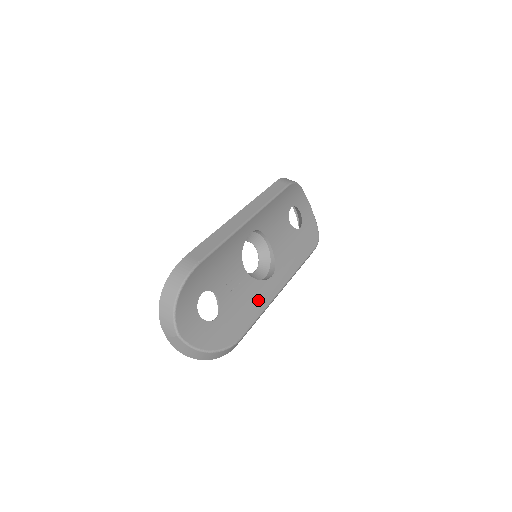
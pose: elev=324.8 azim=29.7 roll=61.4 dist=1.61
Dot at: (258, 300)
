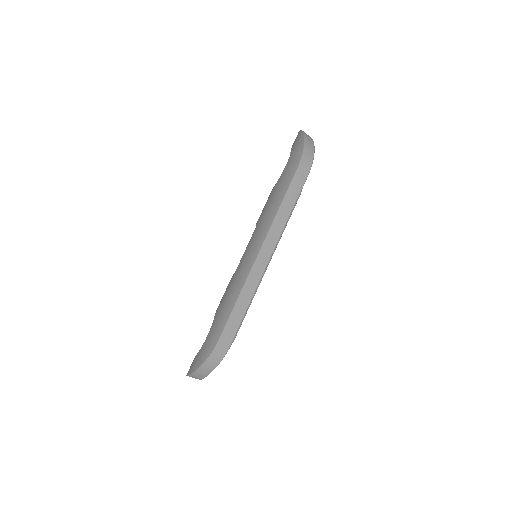
Dot at: occluded
